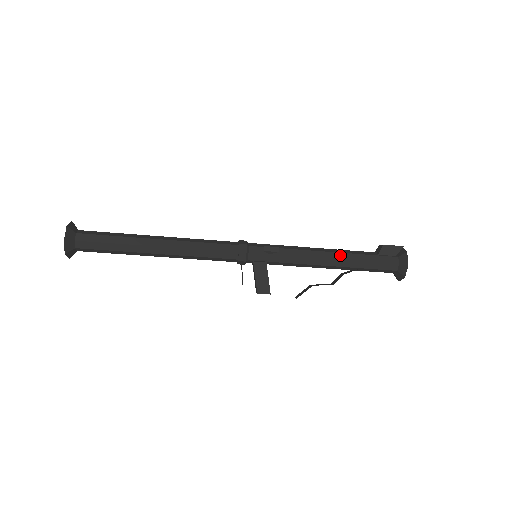
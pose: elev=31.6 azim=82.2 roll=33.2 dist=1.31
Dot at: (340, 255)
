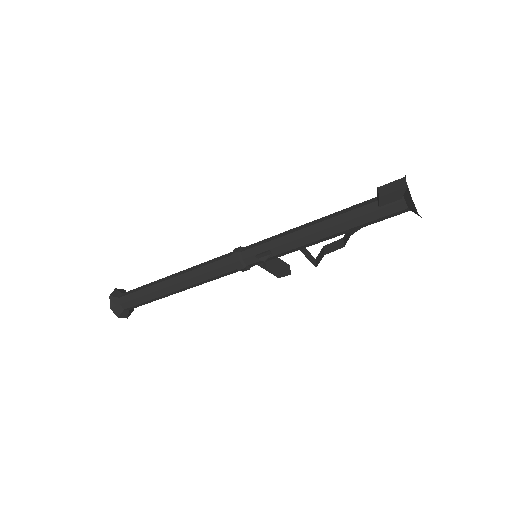
Dot at: (334, 229)
